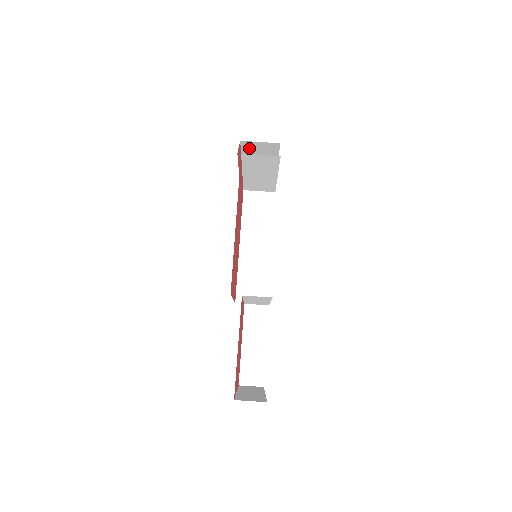
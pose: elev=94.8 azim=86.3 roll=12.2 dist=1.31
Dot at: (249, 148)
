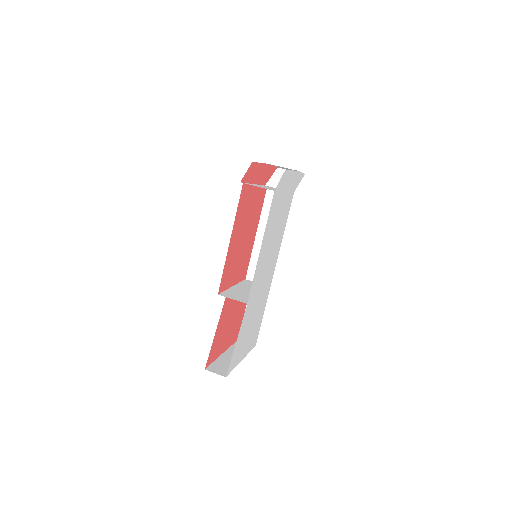
Dot at: occluded
